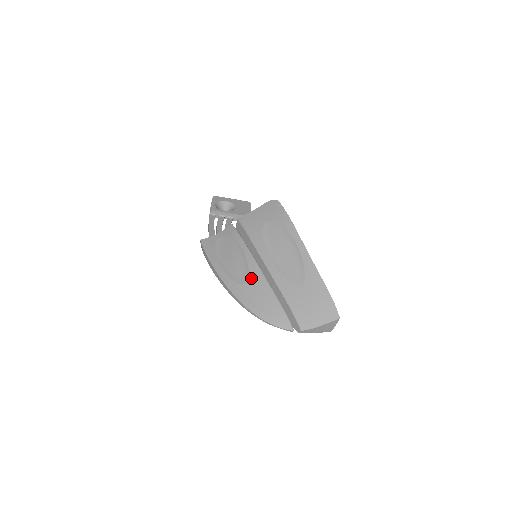
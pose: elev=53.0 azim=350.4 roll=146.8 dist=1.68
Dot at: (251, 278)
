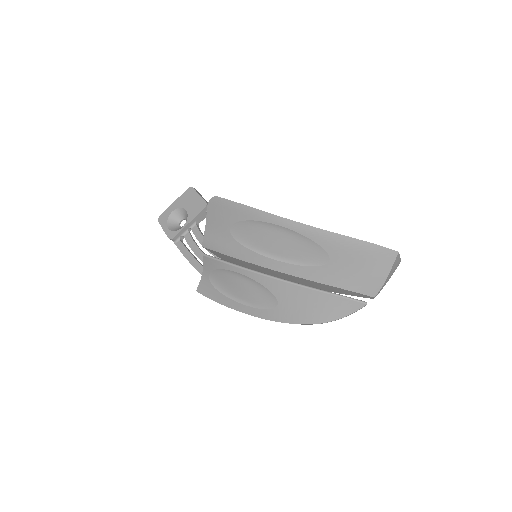
Dot at: (277, 294)
